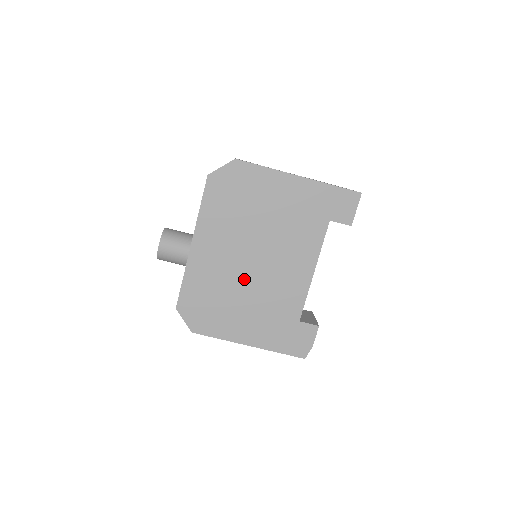
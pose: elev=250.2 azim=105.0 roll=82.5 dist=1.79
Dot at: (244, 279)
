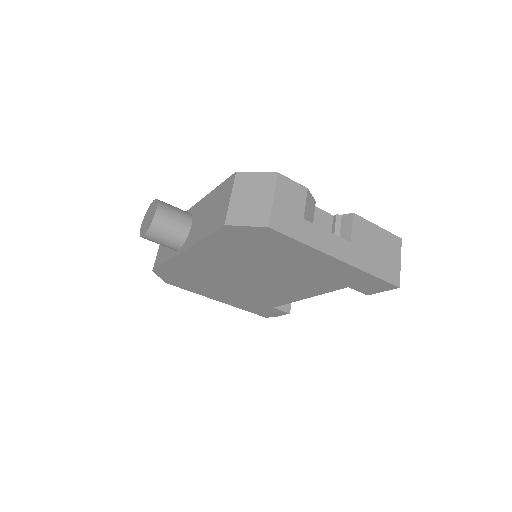
Dot at: (232, 281)
